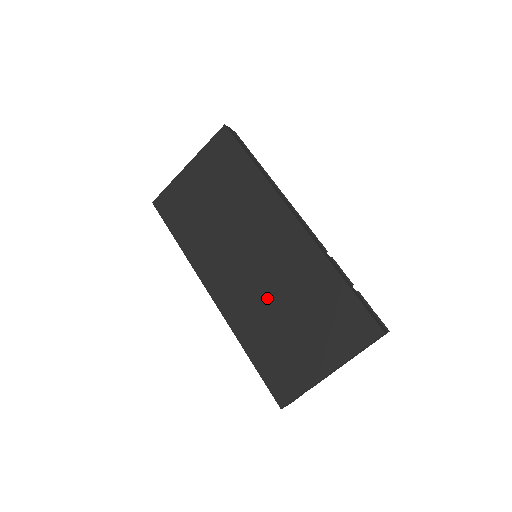
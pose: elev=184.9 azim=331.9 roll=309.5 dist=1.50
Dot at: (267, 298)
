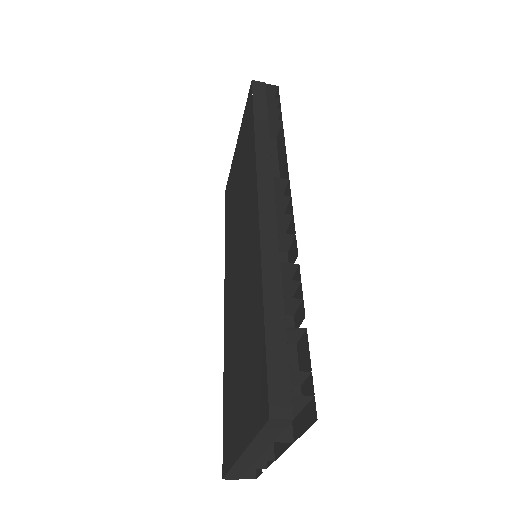
Dot at: (236, 316)
